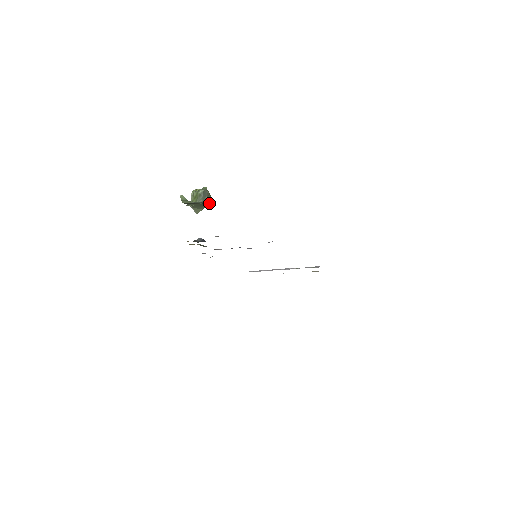
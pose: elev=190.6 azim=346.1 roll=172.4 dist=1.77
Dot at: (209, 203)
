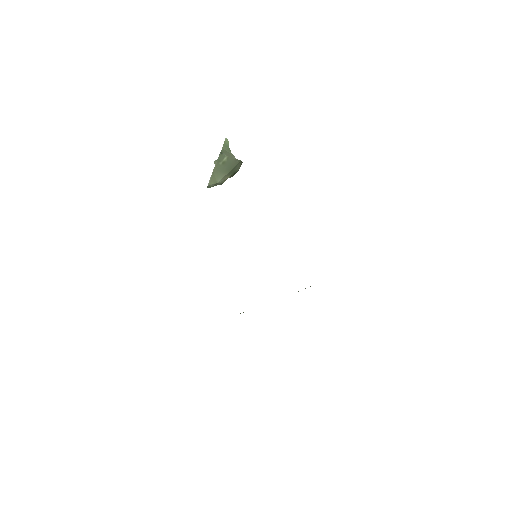
Dot at: (234, 172)
